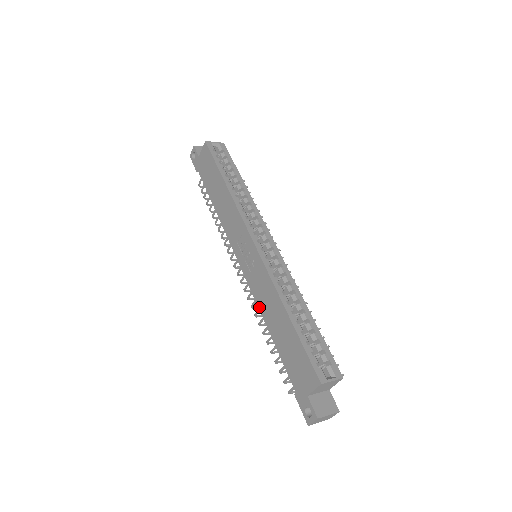
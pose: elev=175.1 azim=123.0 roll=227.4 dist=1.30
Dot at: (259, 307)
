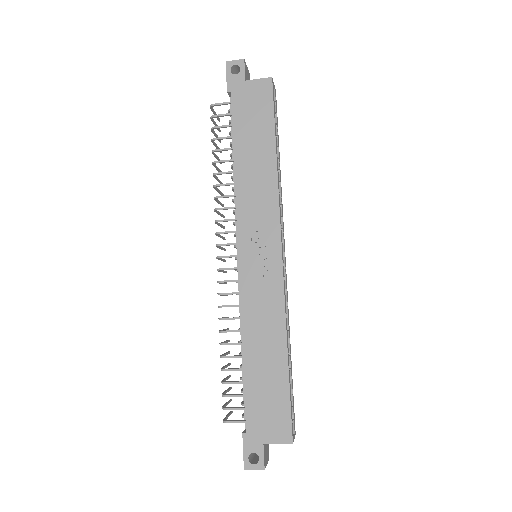
Dot at: (244, 321)
